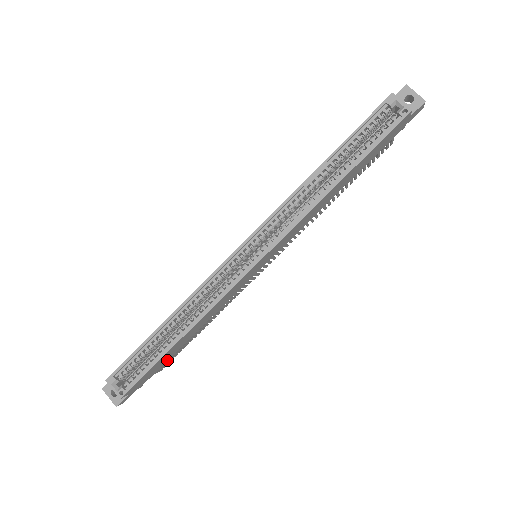
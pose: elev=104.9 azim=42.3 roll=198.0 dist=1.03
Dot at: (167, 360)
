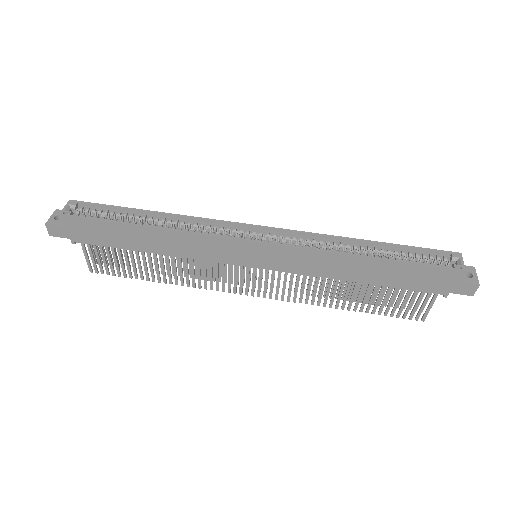
Dot at: (113, 246)
